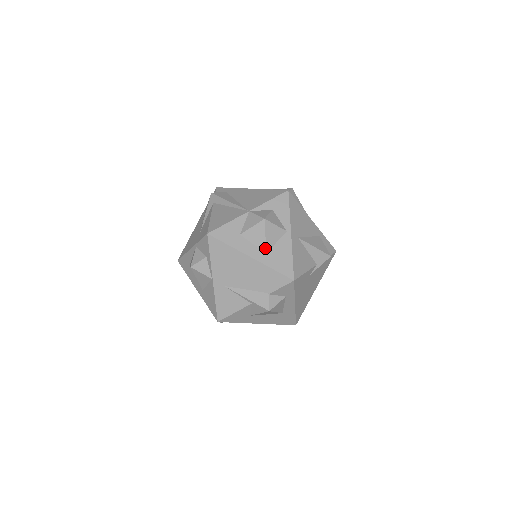
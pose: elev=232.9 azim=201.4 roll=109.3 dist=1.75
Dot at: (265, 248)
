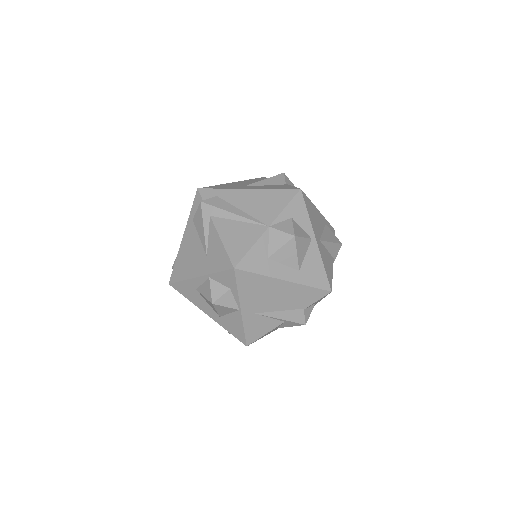
Dot at: (297, 266)
